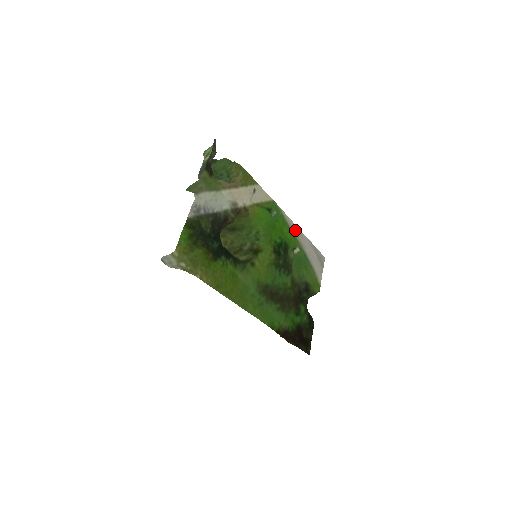
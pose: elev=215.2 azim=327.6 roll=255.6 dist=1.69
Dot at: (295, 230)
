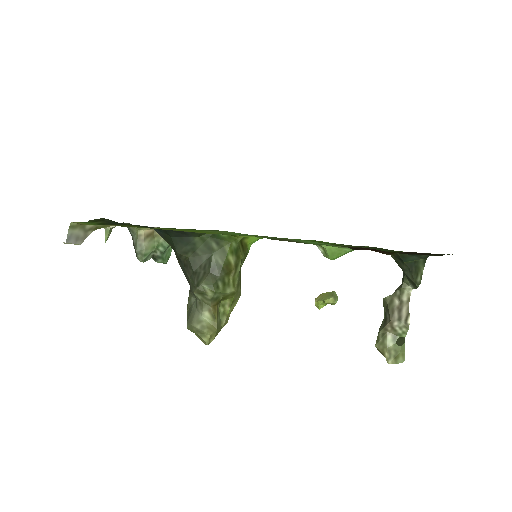
Dot at: occluded
